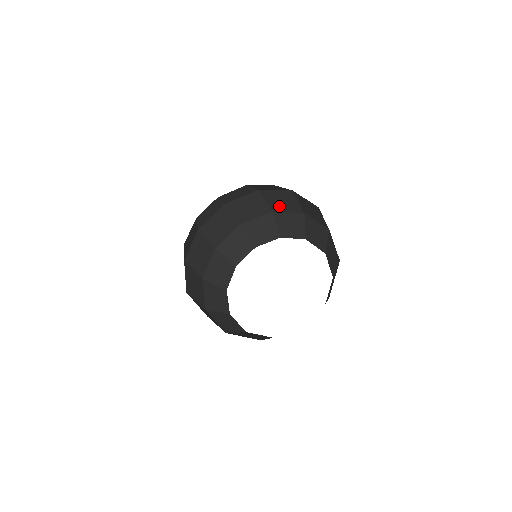
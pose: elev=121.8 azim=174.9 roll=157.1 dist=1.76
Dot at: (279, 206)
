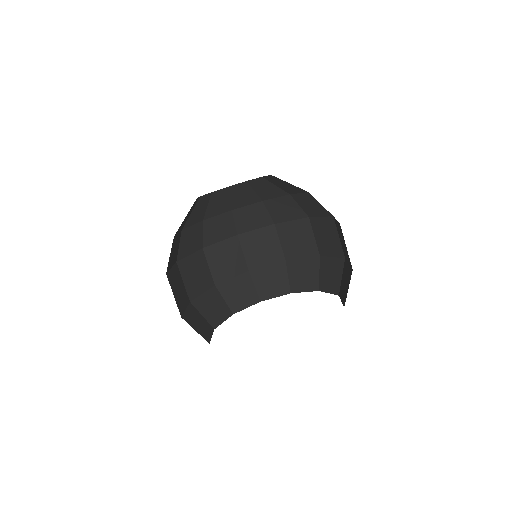
Dot at: (294, 249)
